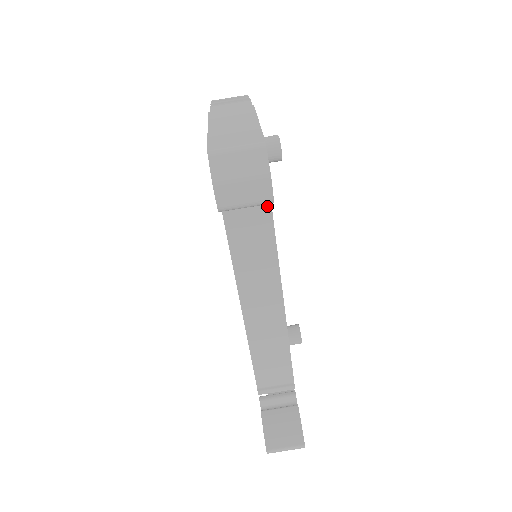
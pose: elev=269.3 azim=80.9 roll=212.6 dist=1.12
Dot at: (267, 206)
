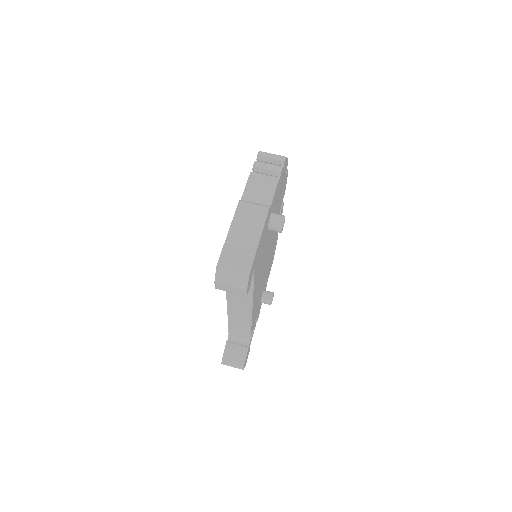
Dot at: (252, 278)
